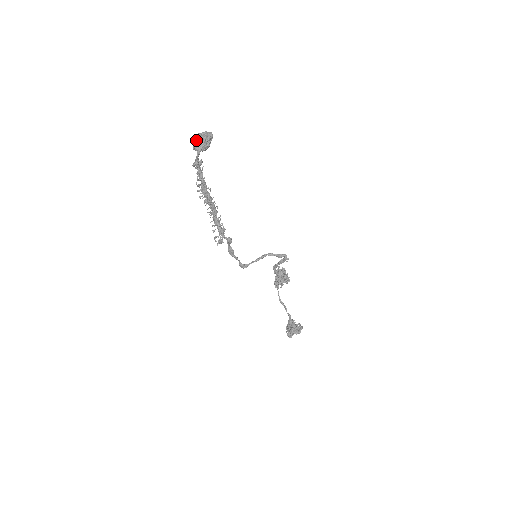
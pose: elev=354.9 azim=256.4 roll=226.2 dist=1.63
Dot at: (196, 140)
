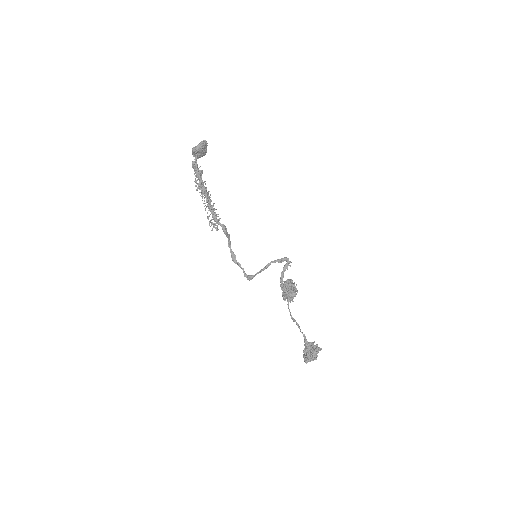
Dot at: occluded
